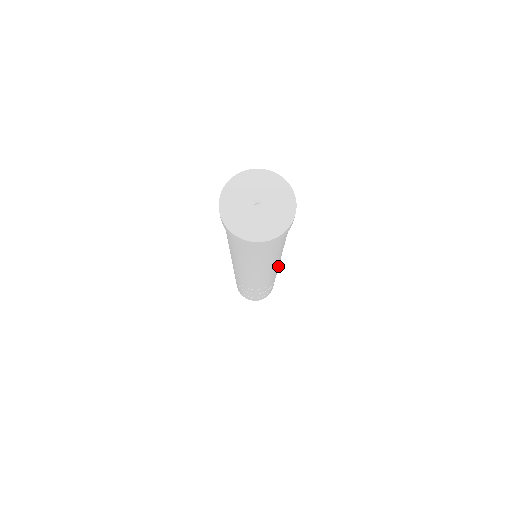
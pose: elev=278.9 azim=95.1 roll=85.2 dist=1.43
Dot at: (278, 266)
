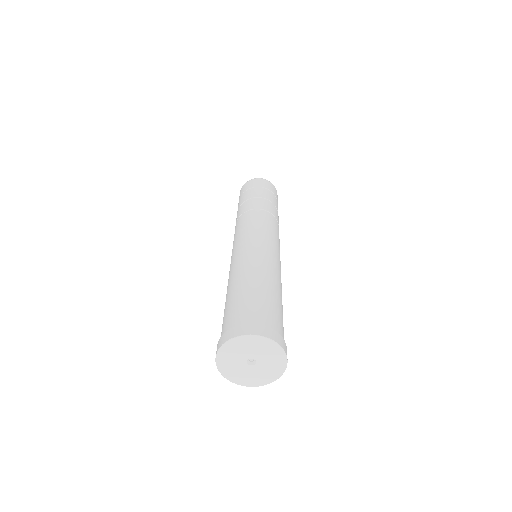
Dot at: occluded
